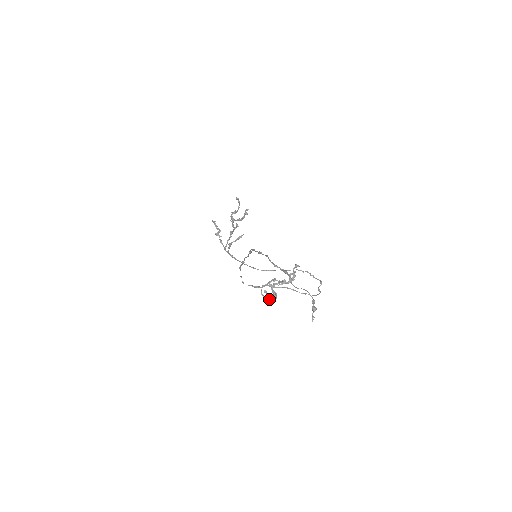
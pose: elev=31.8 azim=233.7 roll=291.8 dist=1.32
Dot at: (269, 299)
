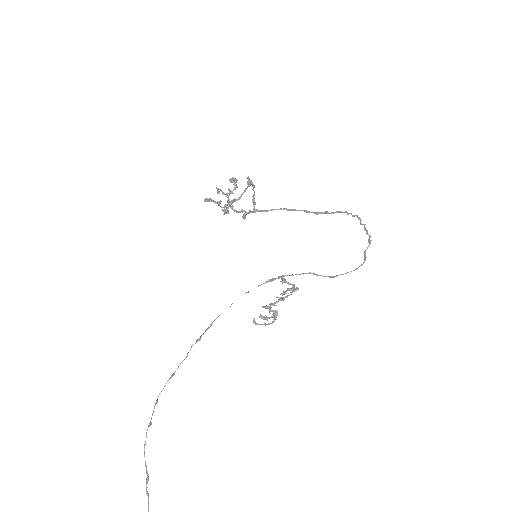
Dot at: (266, 324)
